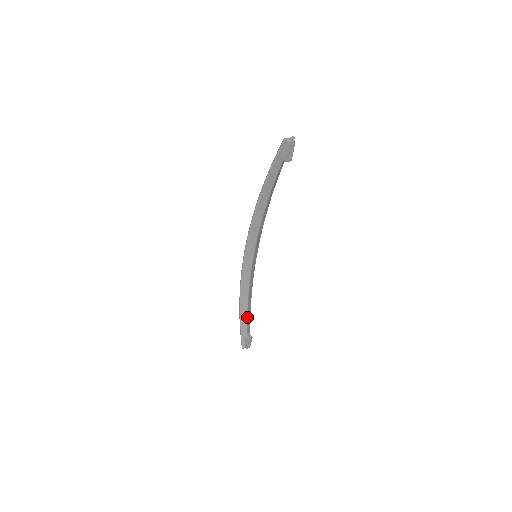
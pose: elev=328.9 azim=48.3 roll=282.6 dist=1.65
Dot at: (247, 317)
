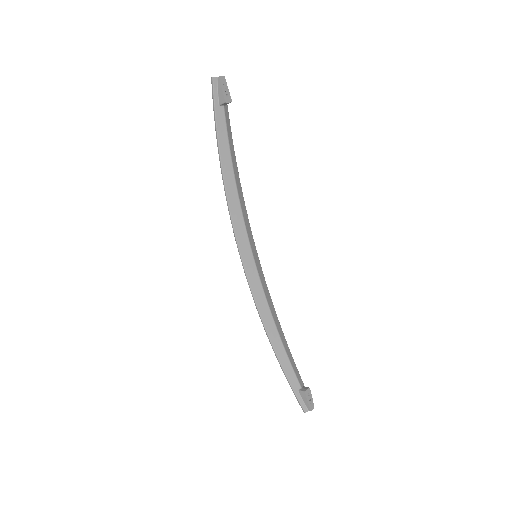
Dot at: (288, 359)
